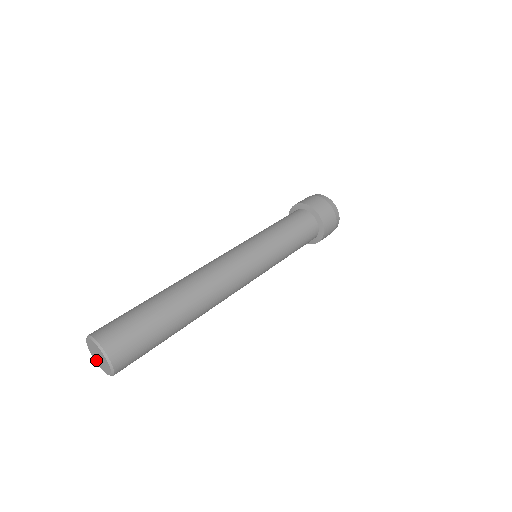
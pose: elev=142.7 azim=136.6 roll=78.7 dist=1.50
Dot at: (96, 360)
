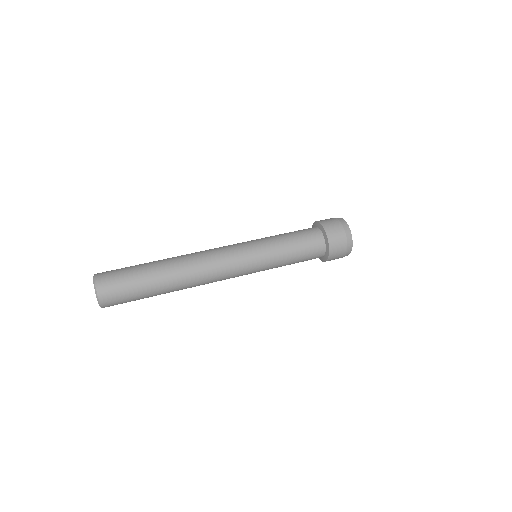
Dot at: occluded
